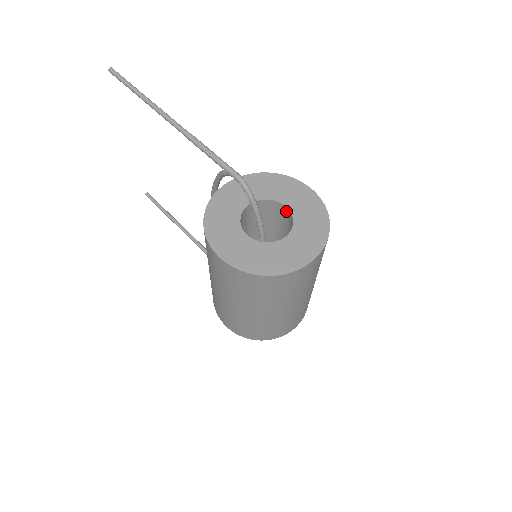
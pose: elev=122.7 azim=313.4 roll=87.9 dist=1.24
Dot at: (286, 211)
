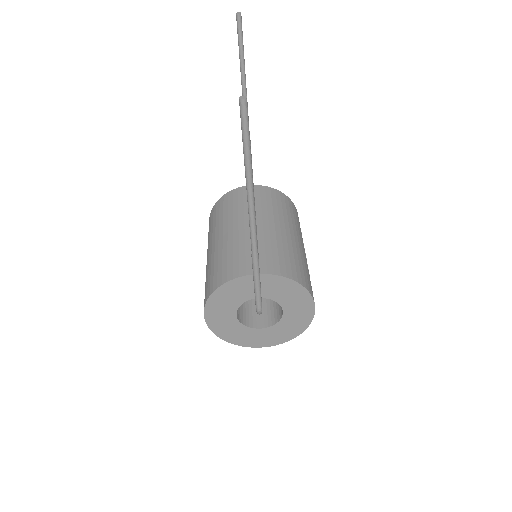
Dot at: (282, 310)
